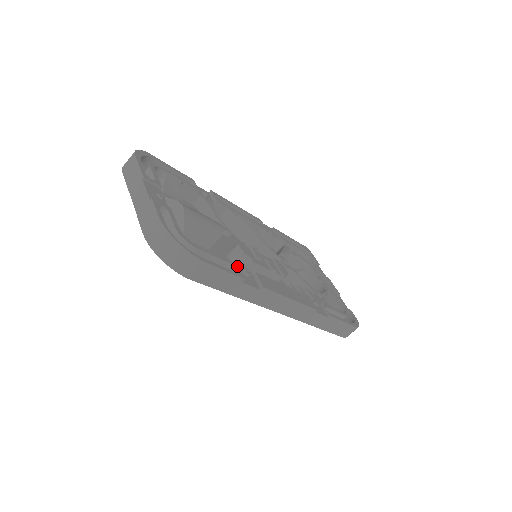
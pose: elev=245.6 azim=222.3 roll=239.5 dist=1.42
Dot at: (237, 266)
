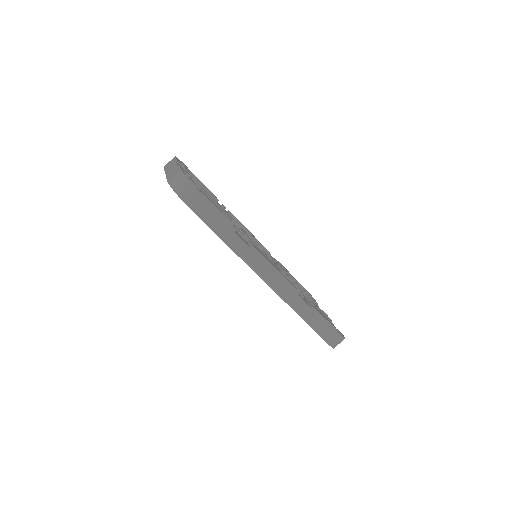
Dot at: (233, 224)
